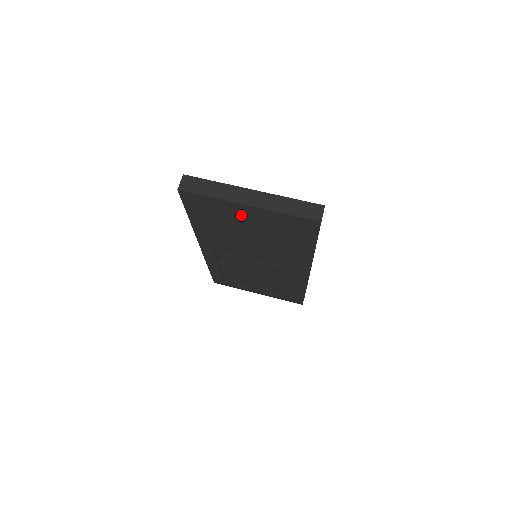
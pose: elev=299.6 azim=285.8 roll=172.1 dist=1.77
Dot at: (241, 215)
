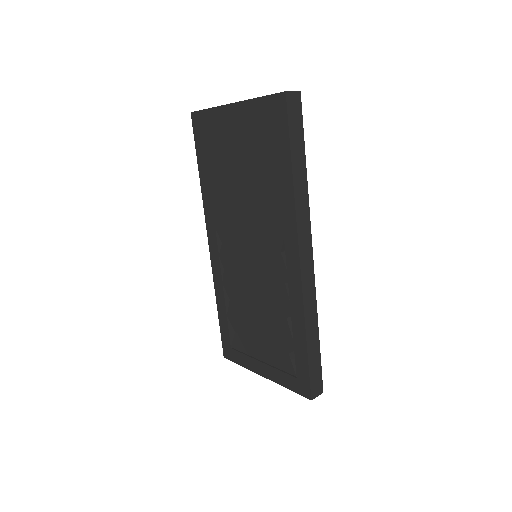
Dot at: (230, 131)
